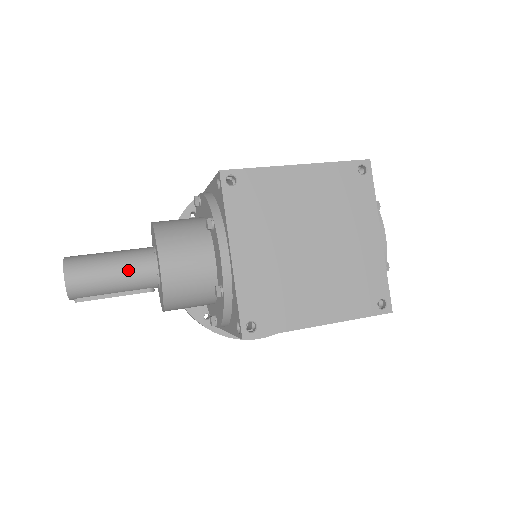
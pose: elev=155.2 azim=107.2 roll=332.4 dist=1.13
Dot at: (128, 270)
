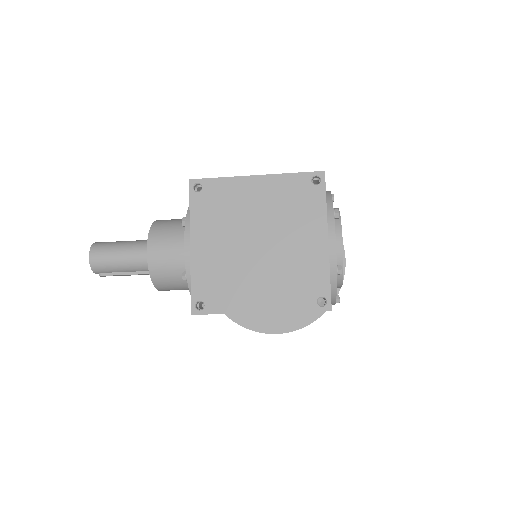
Dot at: (132, 255)
